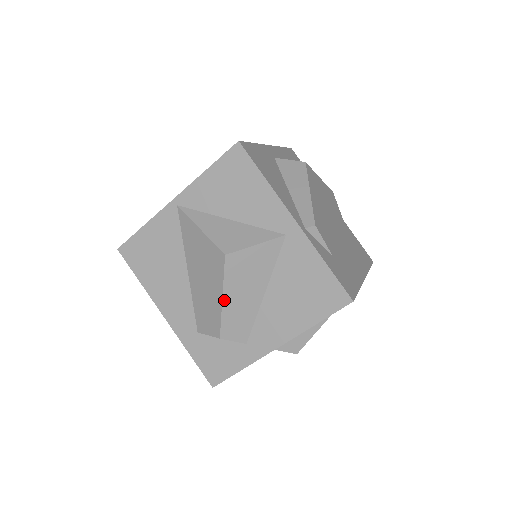
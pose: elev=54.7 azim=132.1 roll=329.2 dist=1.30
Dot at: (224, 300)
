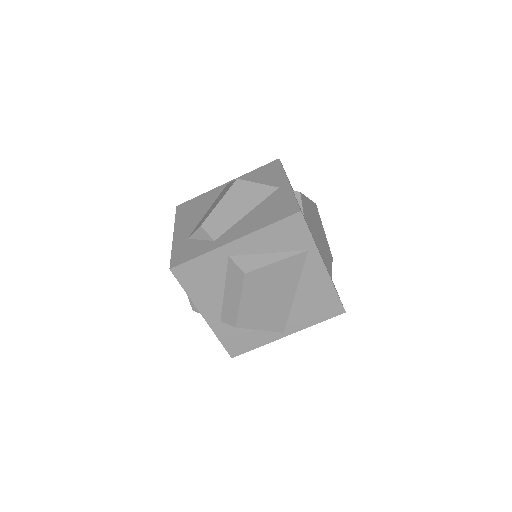
Dot at: (220, 203)
